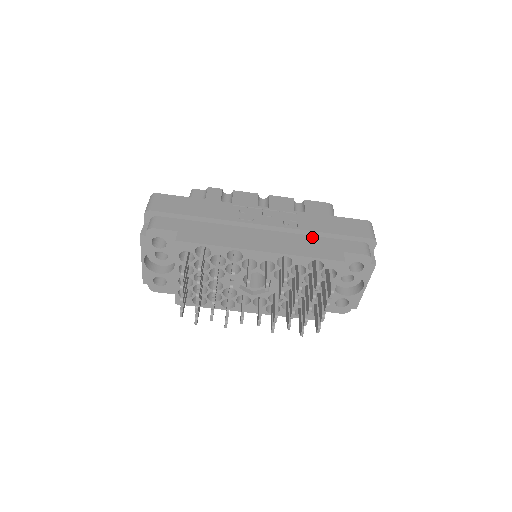
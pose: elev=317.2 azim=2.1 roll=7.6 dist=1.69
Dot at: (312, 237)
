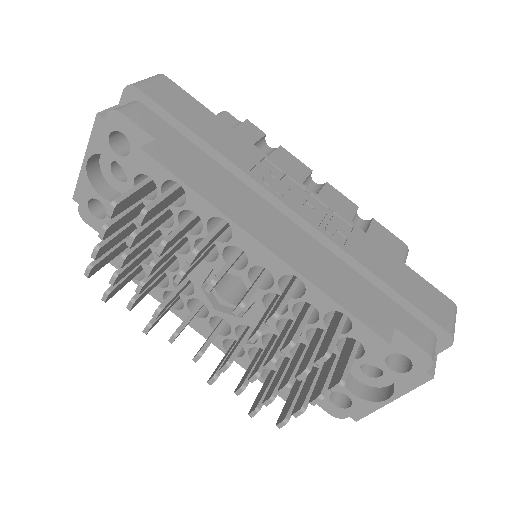
Dot at: (357, 275)
